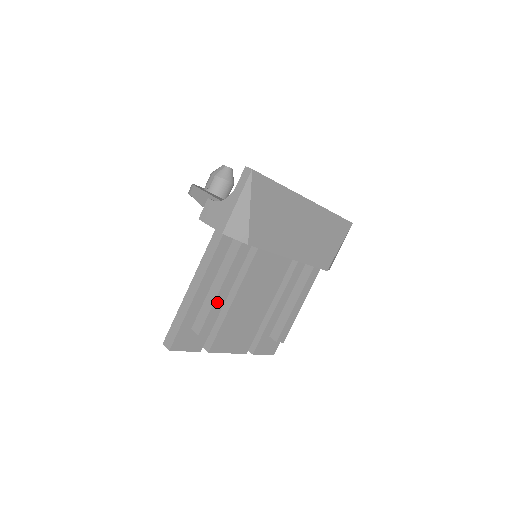
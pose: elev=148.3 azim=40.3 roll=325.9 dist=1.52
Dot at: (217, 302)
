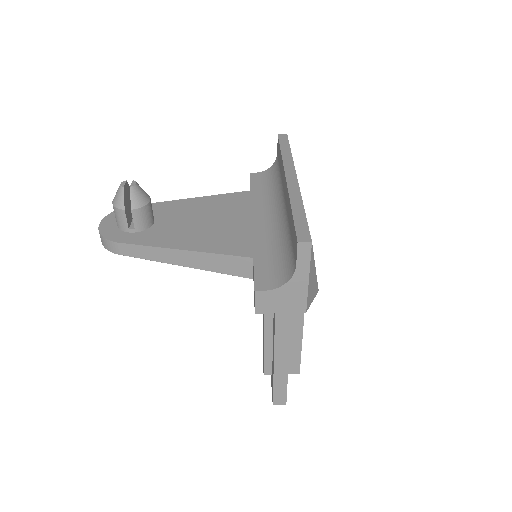
Dot at: (301, 343)
